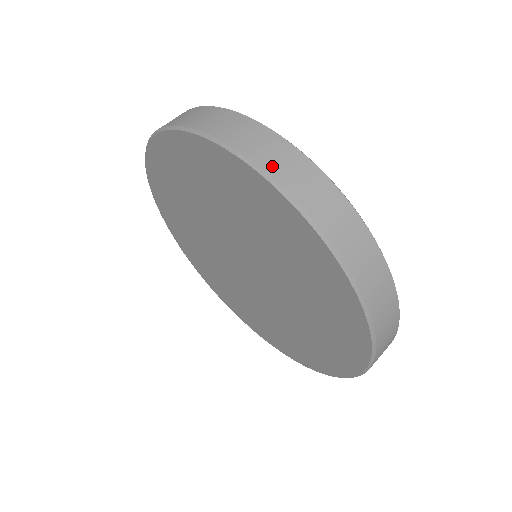
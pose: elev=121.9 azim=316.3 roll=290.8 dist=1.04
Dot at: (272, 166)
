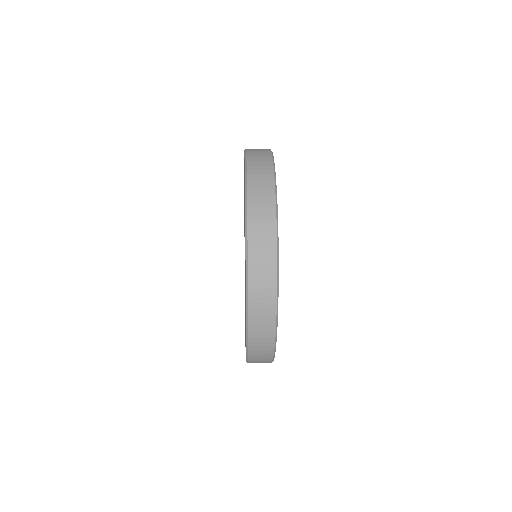
Dot at: (254, 202)
